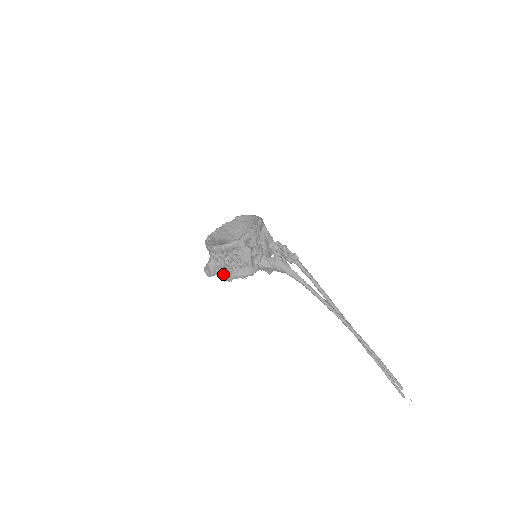
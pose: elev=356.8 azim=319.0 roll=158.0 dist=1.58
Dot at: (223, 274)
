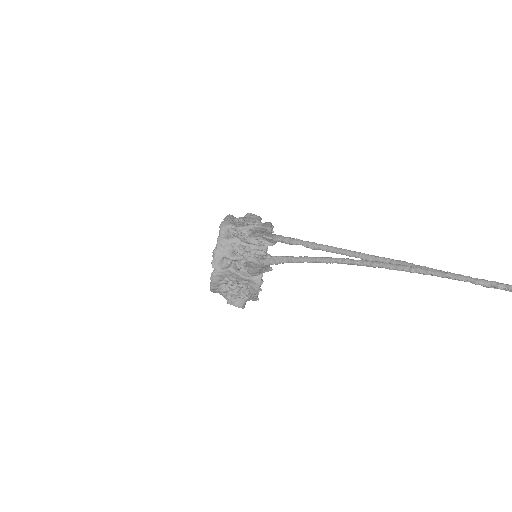
Dot at: (248, 298)
